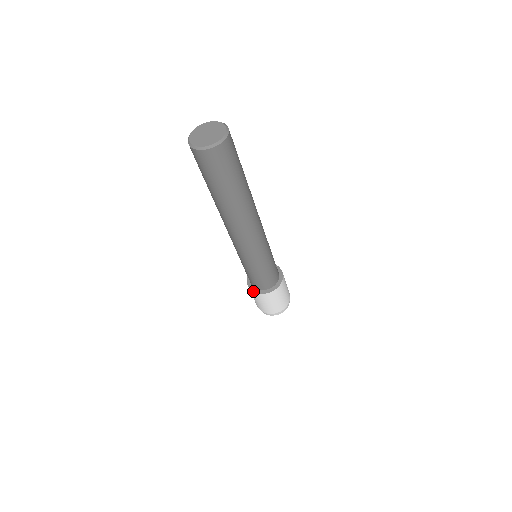
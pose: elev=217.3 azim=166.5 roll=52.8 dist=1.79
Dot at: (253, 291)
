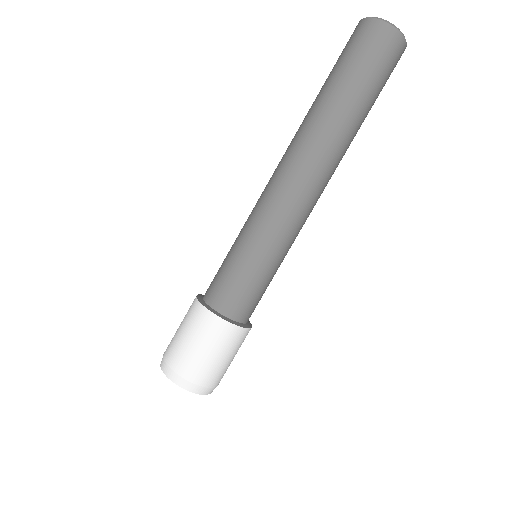
Dot at: (203, 304)
